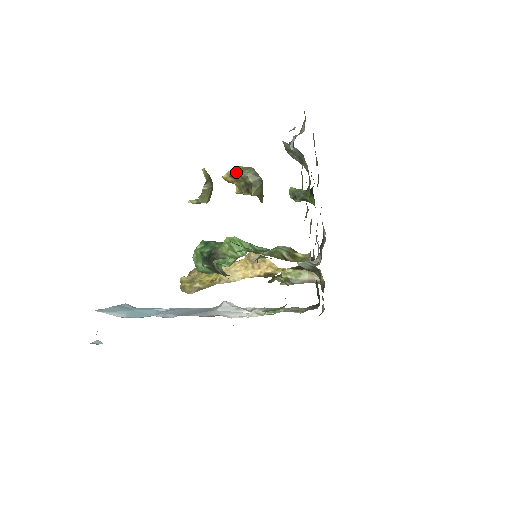
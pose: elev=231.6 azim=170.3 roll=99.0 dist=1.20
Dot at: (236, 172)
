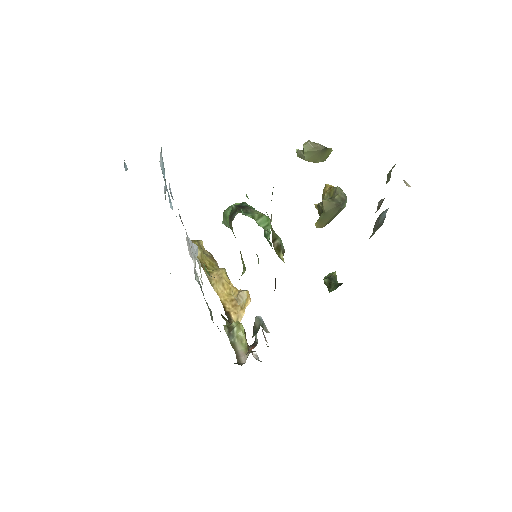
Dot at: occluded
